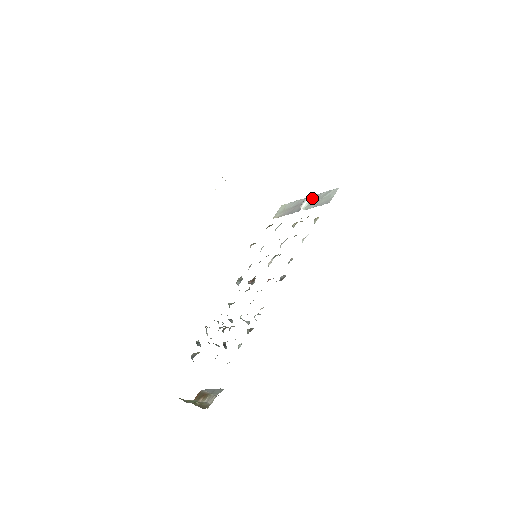
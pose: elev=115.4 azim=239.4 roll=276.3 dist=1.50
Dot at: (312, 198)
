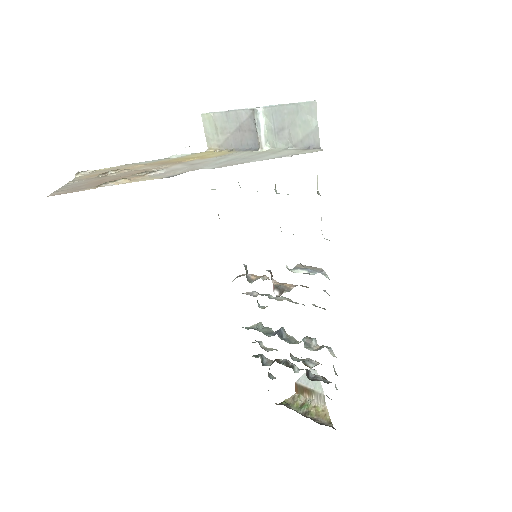
Dot at: (266, 117)
